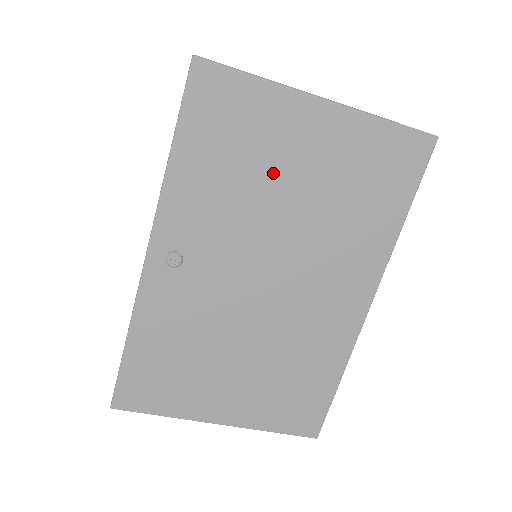
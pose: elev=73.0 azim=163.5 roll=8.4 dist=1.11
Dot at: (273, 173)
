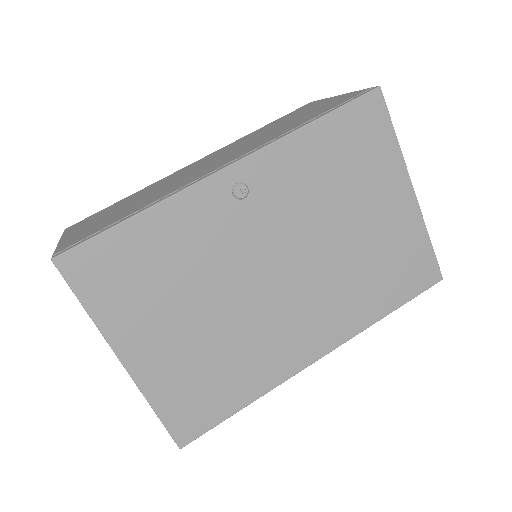
Dot at: (352, 203)
